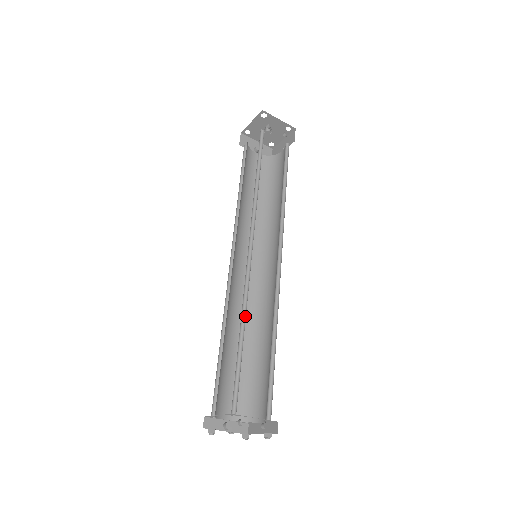
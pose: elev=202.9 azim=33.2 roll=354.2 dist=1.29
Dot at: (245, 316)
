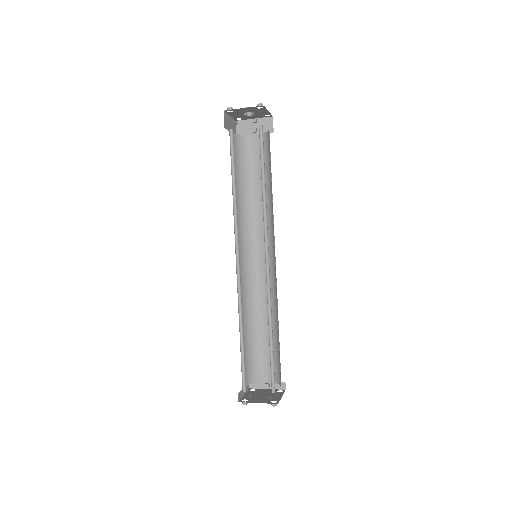
Dot at: (242, 320)
